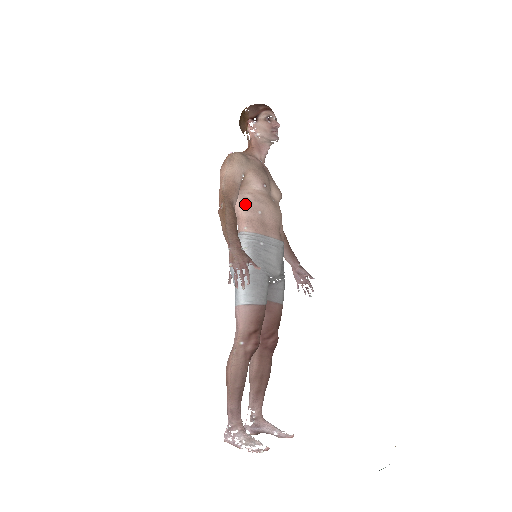
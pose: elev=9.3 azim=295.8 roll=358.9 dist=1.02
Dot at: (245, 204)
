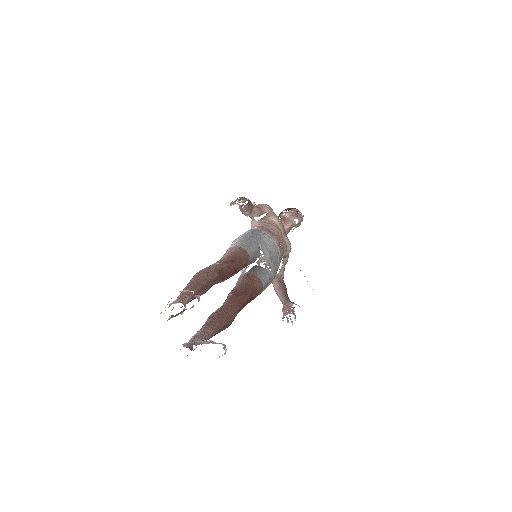
Dot at: (262, 223)
